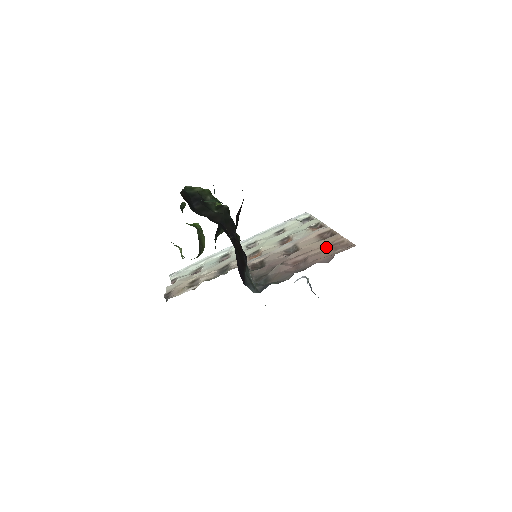
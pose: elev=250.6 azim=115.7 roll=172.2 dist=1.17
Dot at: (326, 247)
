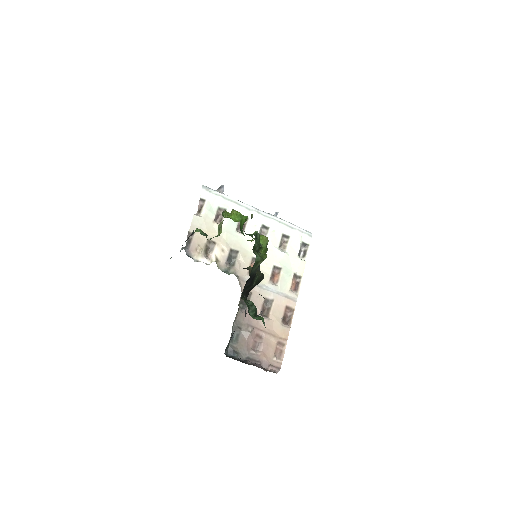
Dot at: (276, 341)
